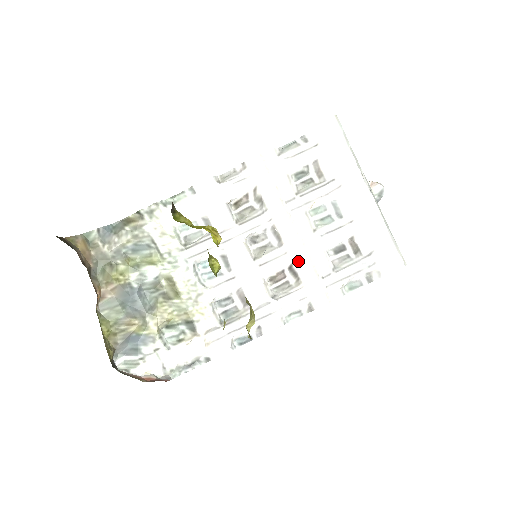
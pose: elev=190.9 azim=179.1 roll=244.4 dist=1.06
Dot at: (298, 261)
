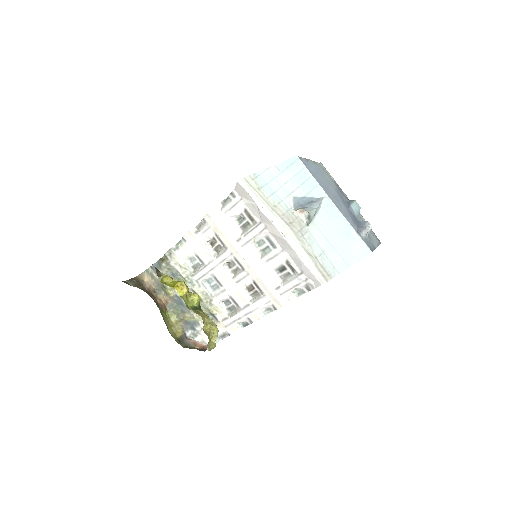
Dot at: (256, 280)
